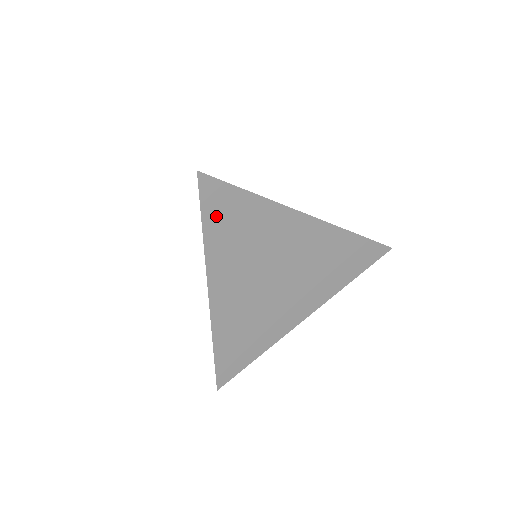
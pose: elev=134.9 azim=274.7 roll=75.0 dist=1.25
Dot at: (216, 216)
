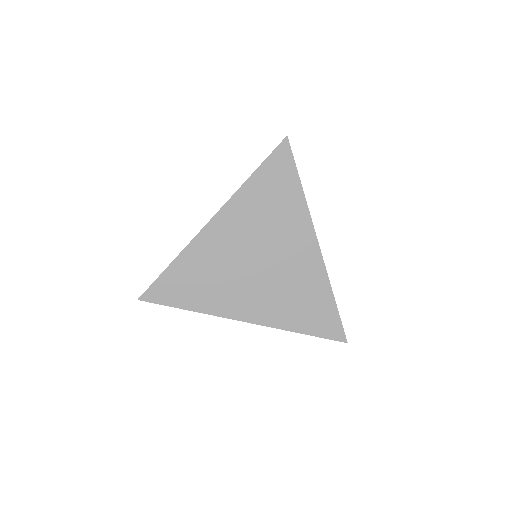
Dot at: (269, 173)
